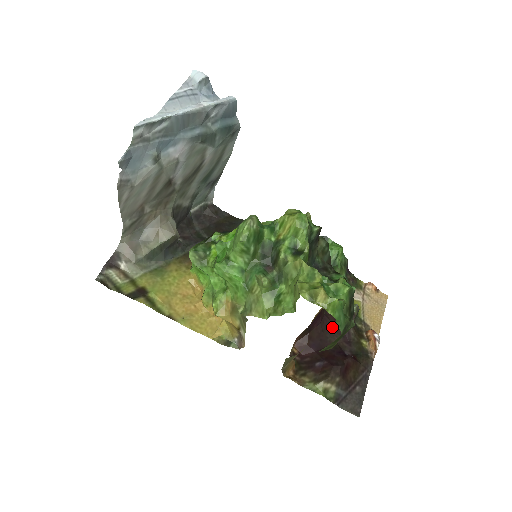
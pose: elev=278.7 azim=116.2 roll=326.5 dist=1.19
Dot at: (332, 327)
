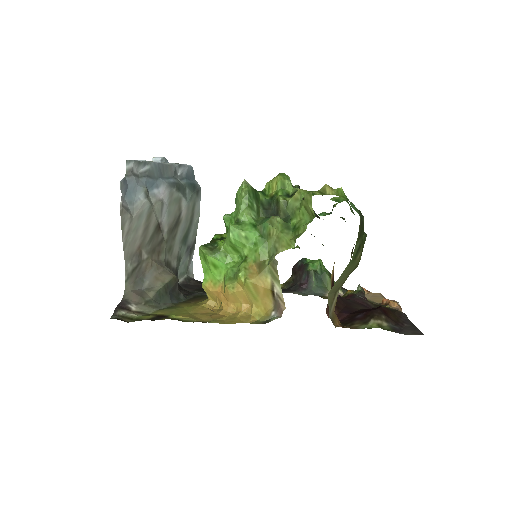
Dot at: (351, 302)
